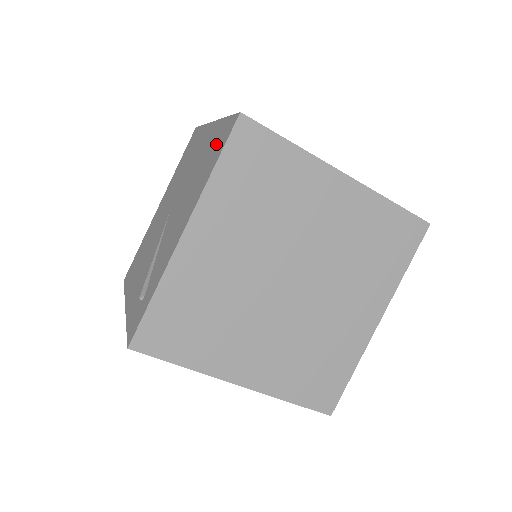
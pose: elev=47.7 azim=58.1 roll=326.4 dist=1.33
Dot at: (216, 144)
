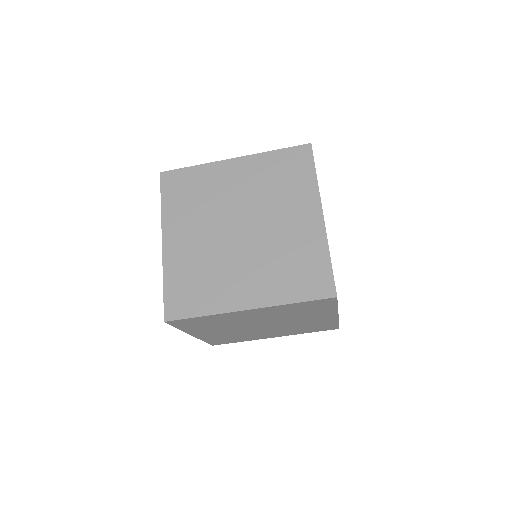
Dot at: occluded
